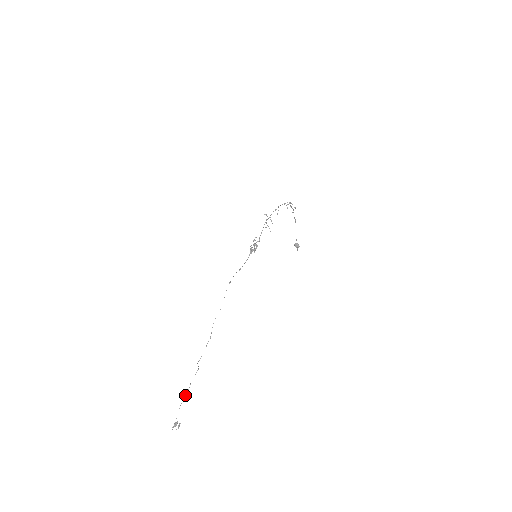
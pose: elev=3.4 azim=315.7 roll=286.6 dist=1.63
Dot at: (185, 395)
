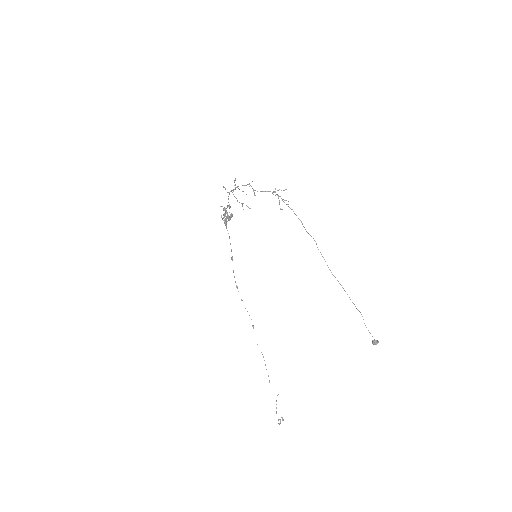
Dot at: (276, 407)
